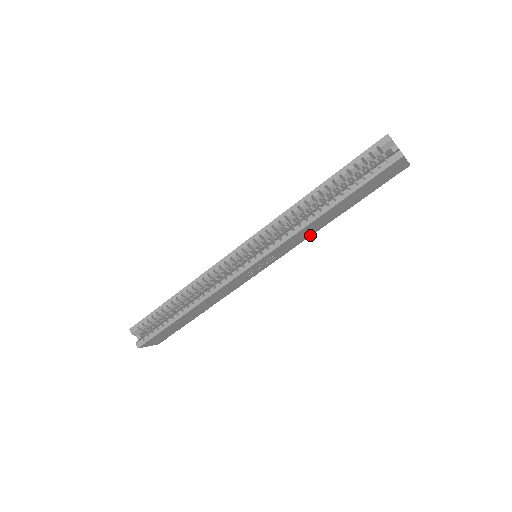
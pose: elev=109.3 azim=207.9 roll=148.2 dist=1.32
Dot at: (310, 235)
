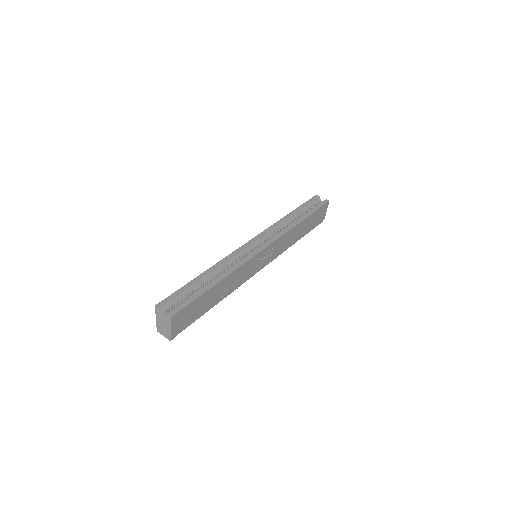
Dot at: (286, 248)
